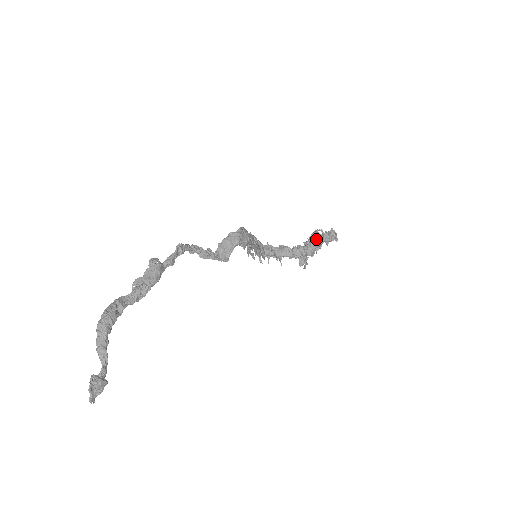
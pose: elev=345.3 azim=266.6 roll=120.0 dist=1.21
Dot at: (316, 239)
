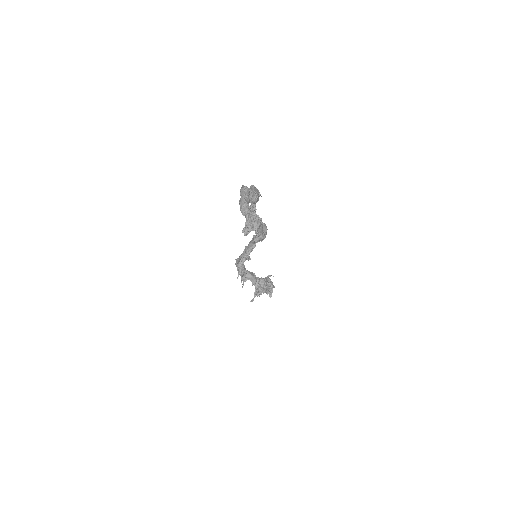
Dot at: (270, 281)
